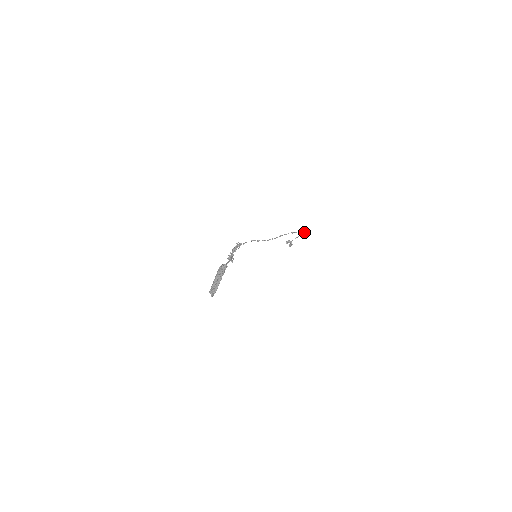
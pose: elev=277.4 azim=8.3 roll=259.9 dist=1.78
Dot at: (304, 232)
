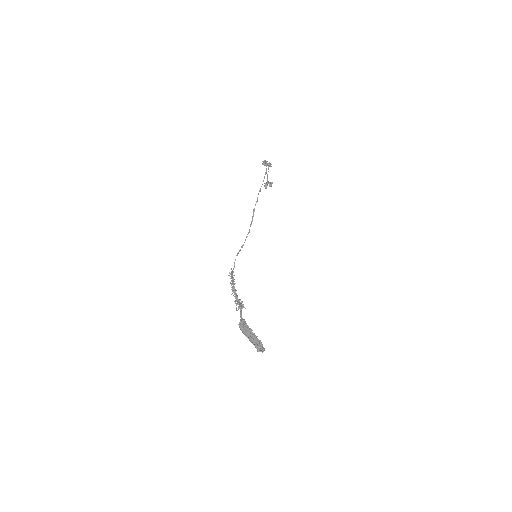
Dot at: (268, 164)
